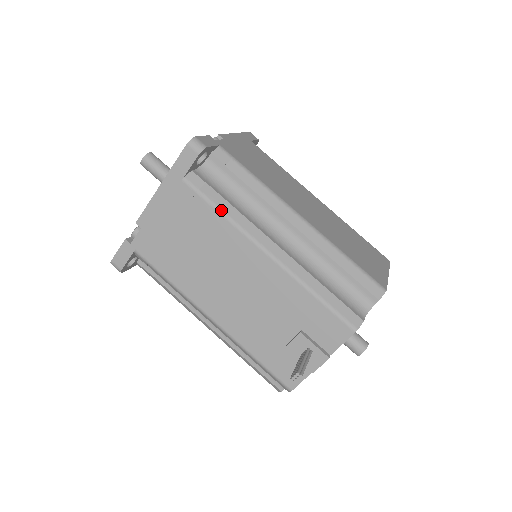
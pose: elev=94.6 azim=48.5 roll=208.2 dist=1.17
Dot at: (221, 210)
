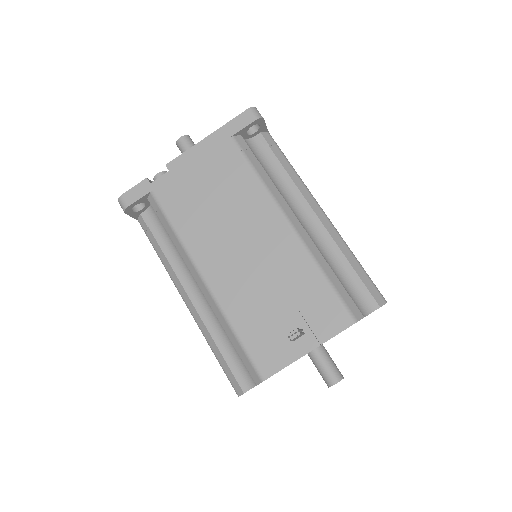
Dot at: (258, 173)
